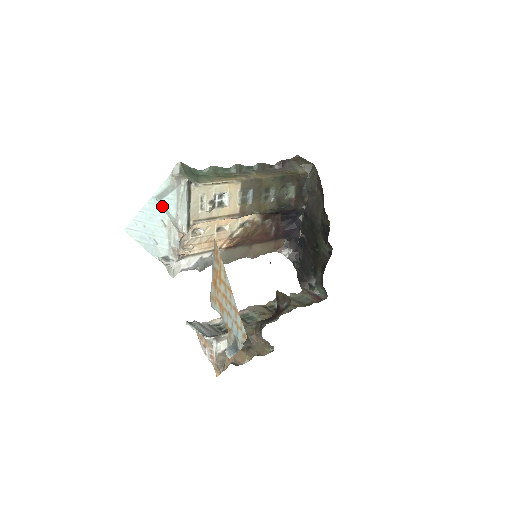
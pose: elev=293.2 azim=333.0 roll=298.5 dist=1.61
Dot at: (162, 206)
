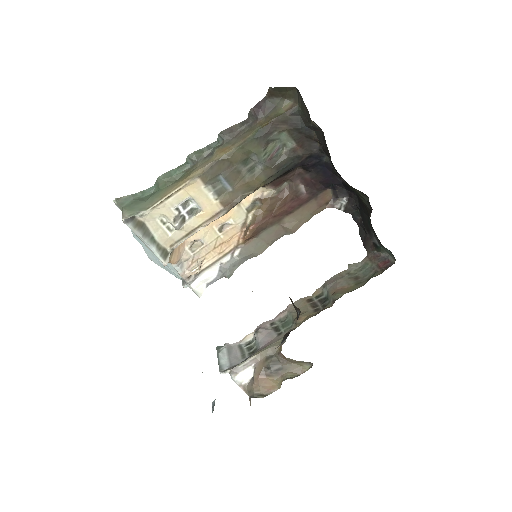
Dot at: occluded
